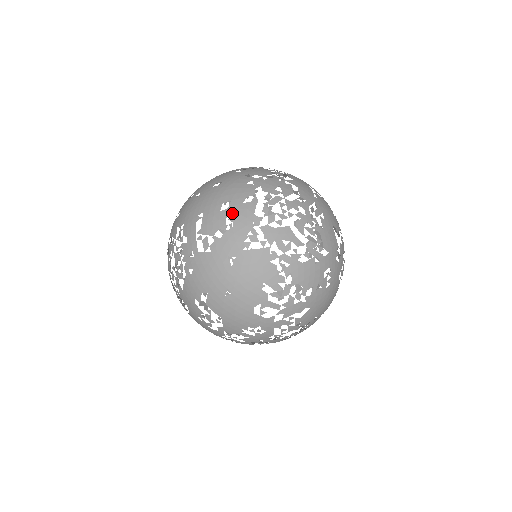
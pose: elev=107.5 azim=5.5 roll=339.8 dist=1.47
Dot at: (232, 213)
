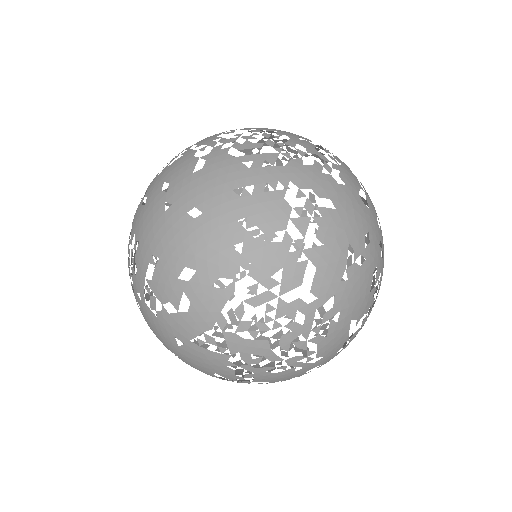
Dot at: (191, 294)
